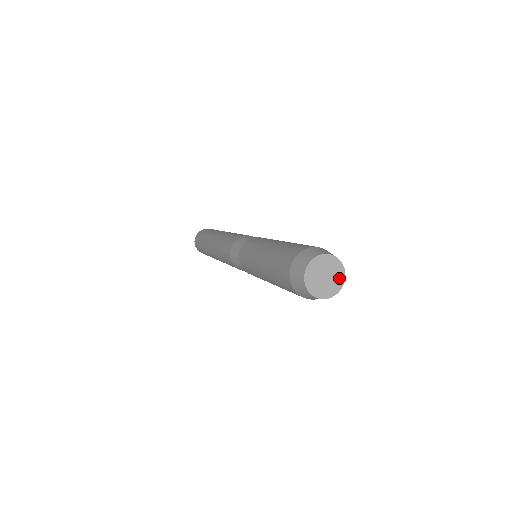
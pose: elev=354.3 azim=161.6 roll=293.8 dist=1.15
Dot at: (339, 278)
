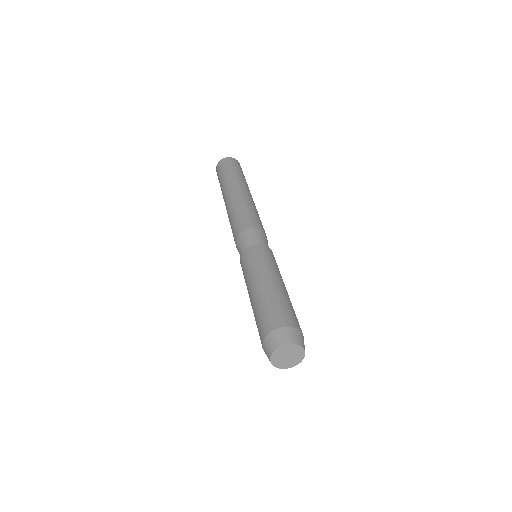
Dot at: (300, 354)
